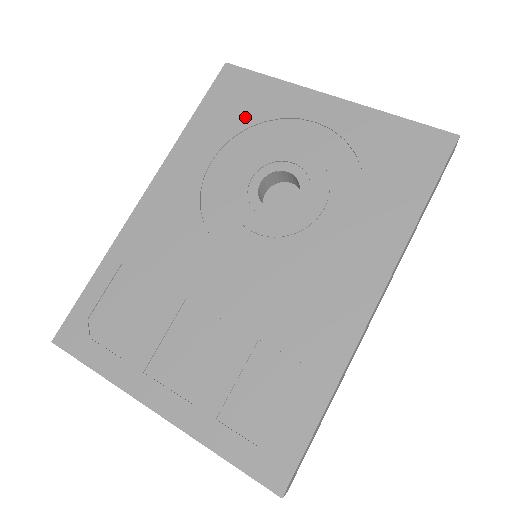
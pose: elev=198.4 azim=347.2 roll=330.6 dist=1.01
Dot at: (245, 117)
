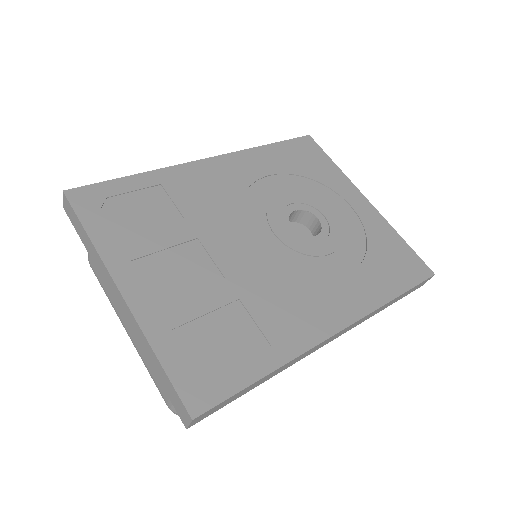
Dot at: (306, 170)
